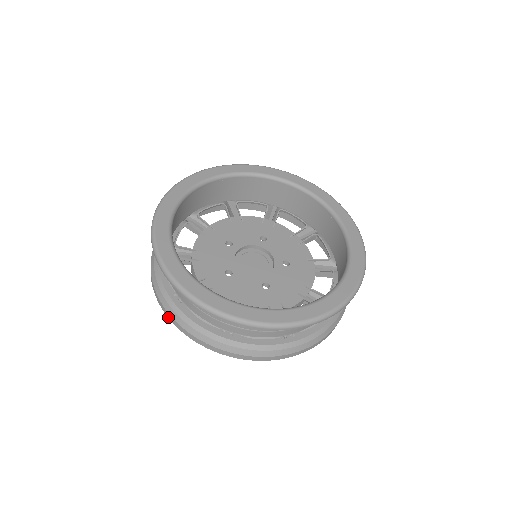
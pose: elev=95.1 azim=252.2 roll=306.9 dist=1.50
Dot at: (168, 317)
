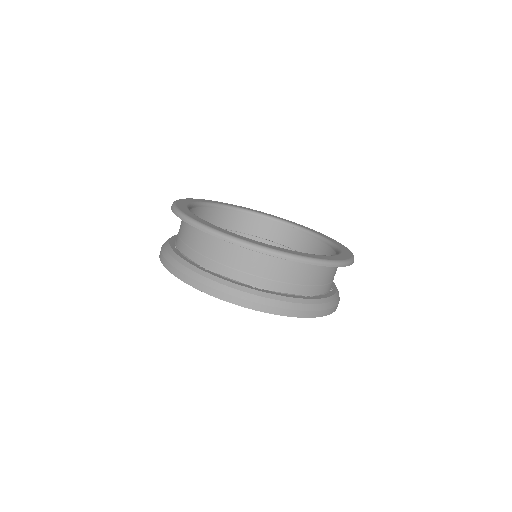
Dot at: (161, 261)
